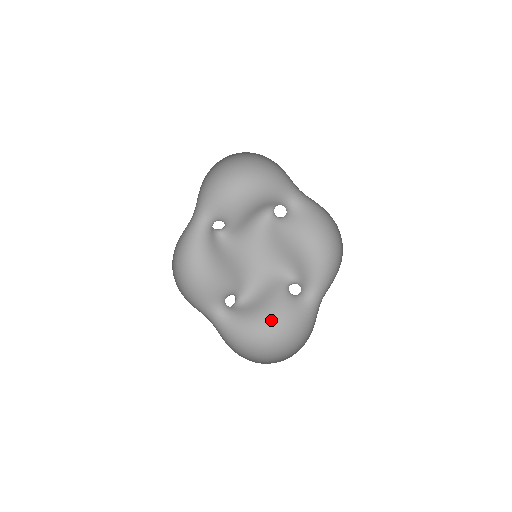
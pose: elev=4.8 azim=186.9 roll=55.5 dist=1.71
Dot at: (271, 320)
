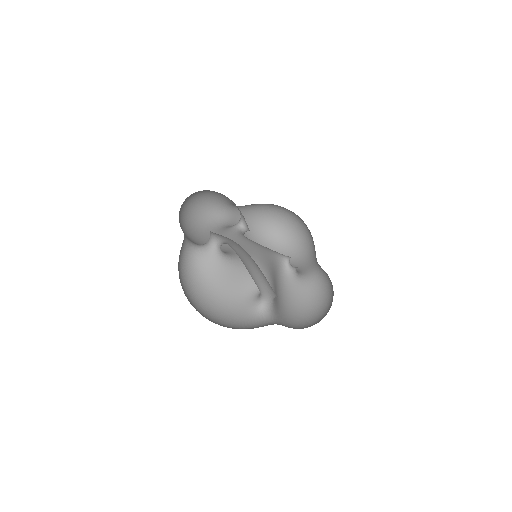
Dot at: (213, 304)
